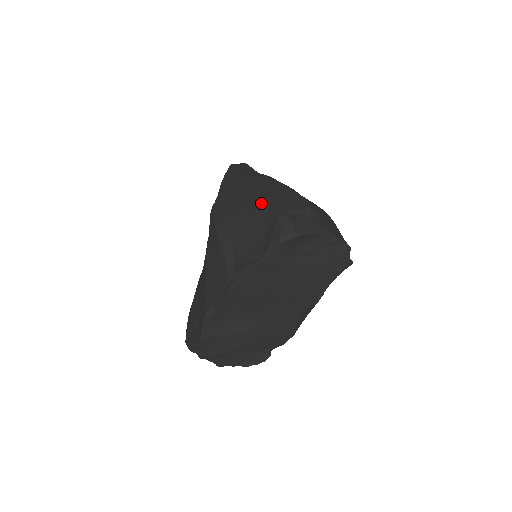
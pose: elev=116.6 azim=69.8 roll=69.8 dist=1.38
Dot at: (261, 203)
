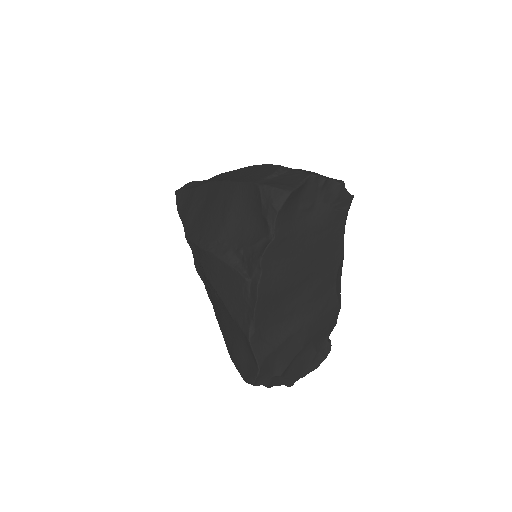
Dot at: (231, 194)
